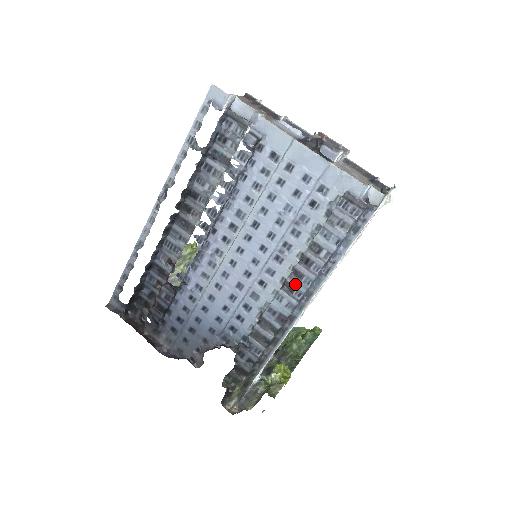
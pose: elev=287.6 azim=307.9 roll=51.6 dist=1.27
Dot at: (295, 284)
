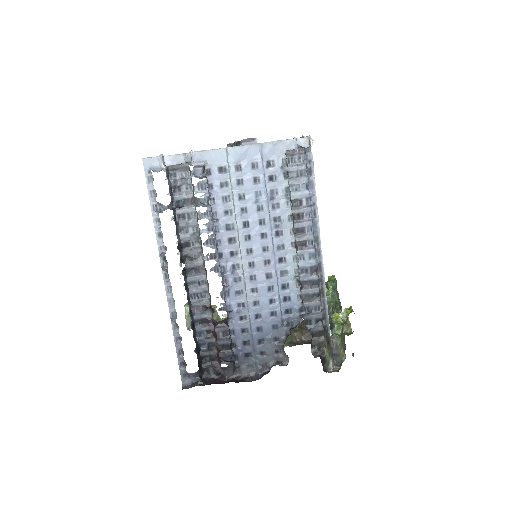
Dot at: (303, 238)
